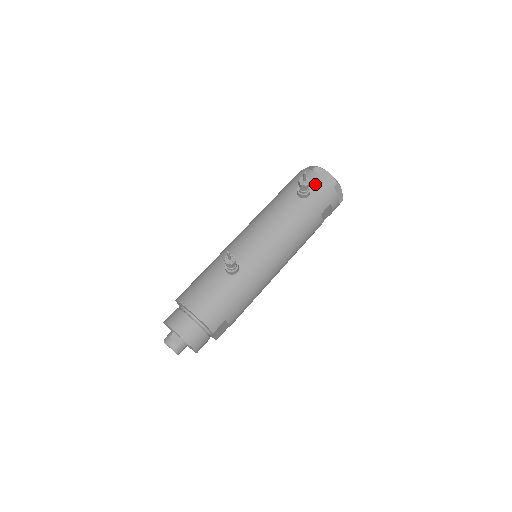
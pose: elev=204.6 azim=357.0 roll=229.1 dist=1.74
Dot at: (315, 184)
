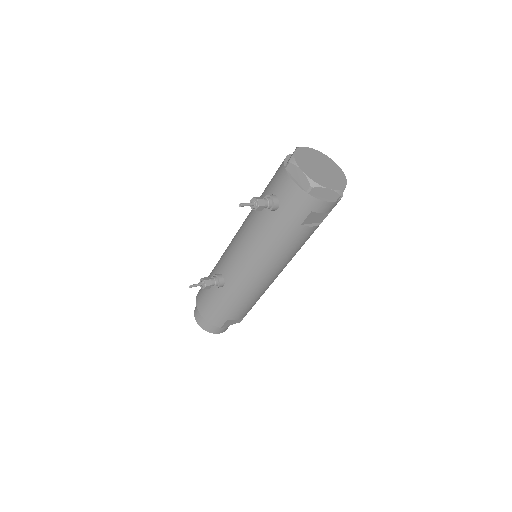
Dot at: (284, 192)
